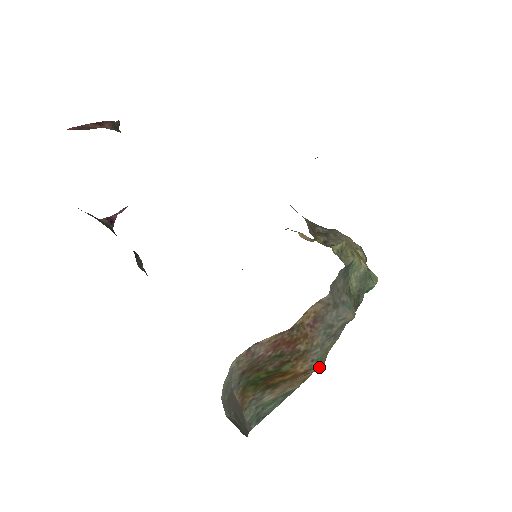
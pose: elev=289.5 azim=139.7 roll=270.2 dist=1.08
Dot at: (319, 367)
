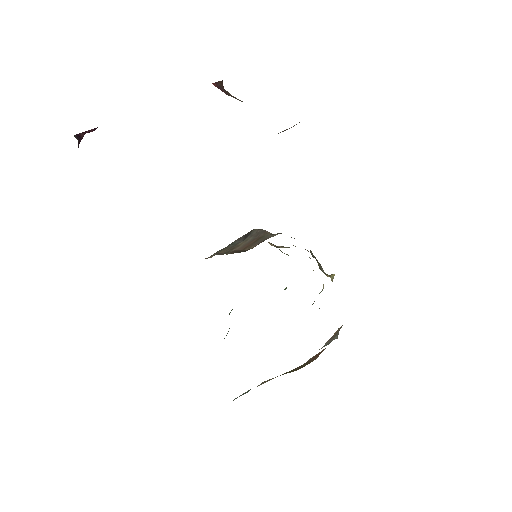
Dot at: occluded
